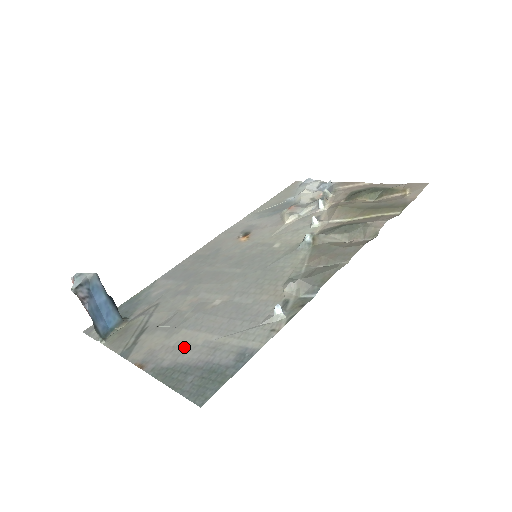
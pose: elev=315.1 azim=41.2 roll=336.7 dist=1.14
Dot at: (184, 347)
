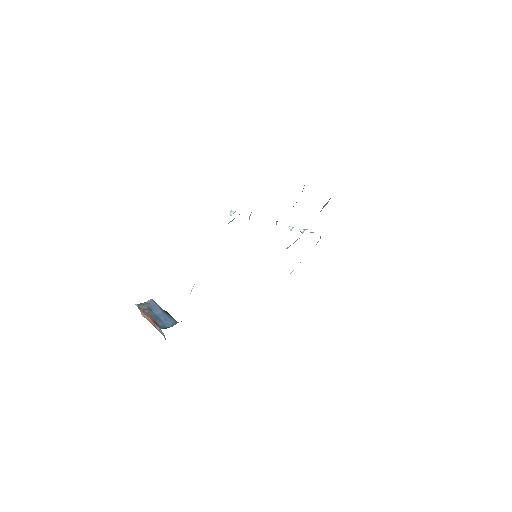
Dot at: occluded
